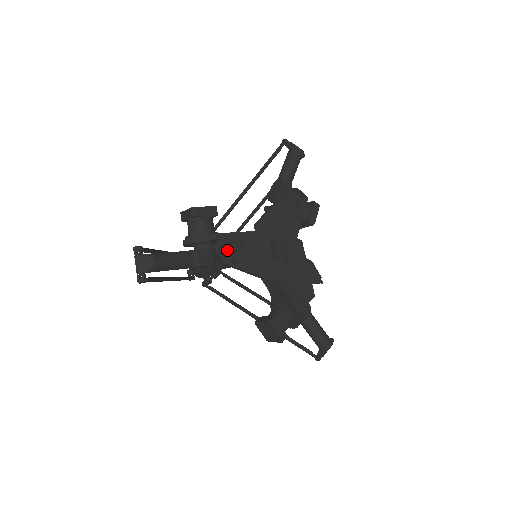
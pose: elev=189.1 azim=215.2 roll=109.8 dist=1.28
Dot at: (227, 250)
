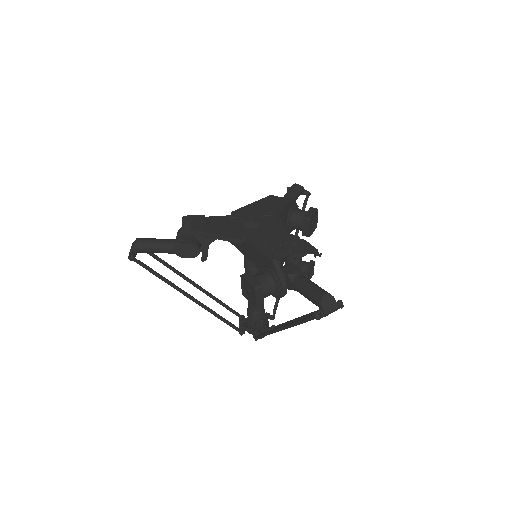
Dot at: (196, 225)
